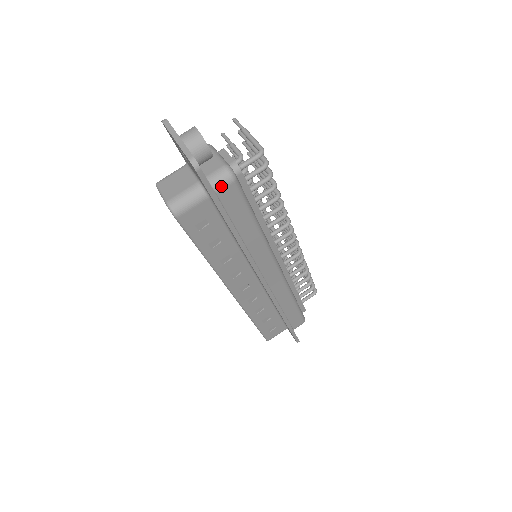
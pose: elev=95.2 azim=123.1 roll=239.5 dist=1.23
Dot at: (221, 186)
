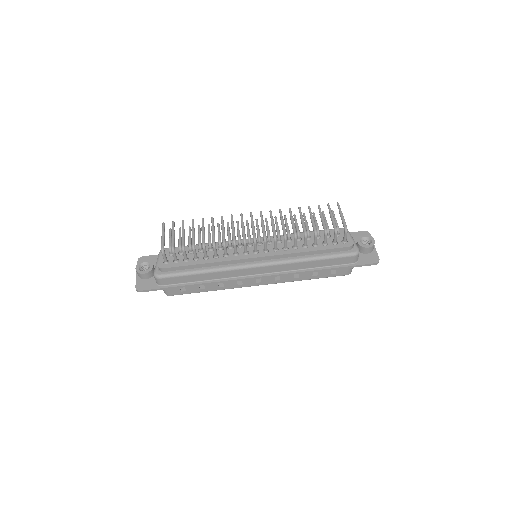
Dot at: (159, 283)
